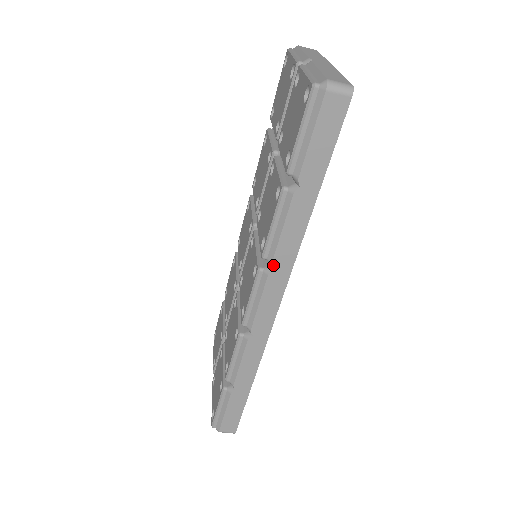
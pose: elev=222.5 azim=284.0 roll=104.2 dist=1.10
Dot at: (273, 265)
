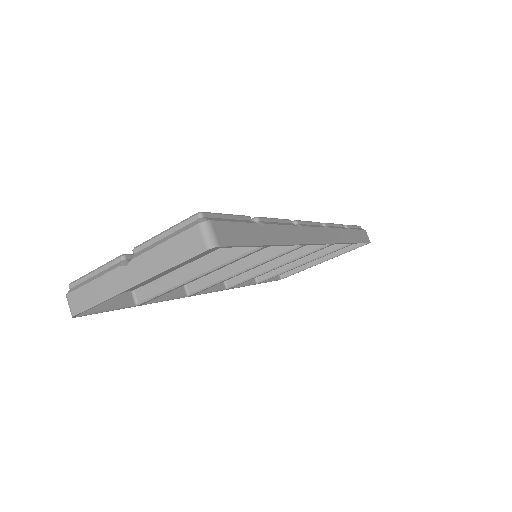
Dot at: (330, 229)
